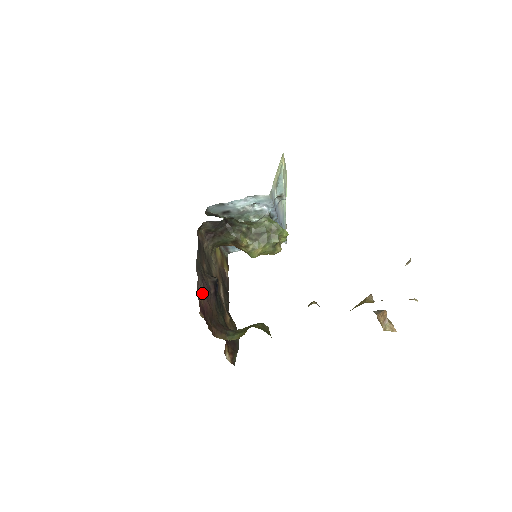
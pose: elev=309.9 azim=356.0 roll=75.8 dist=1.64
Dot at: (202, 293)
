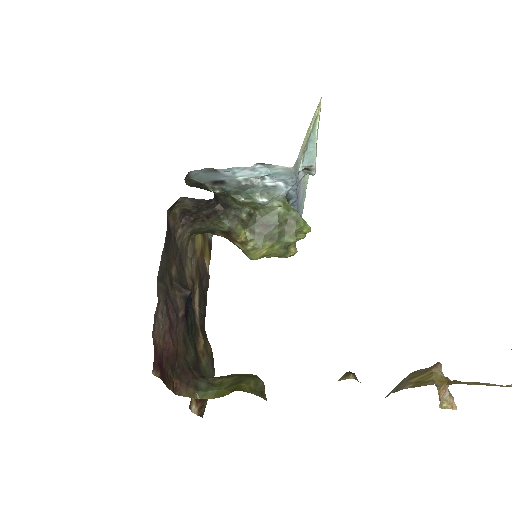
Dot at: (163, 325)
